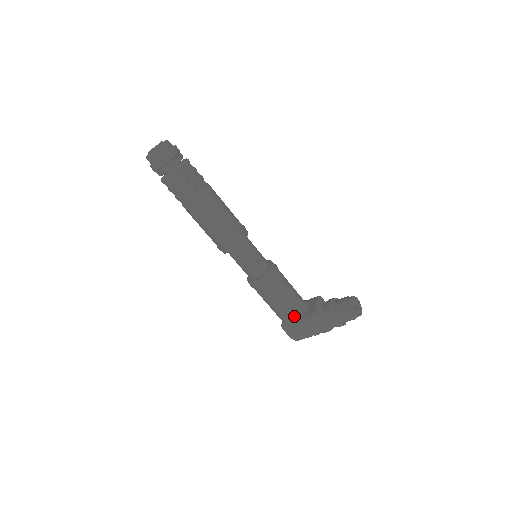
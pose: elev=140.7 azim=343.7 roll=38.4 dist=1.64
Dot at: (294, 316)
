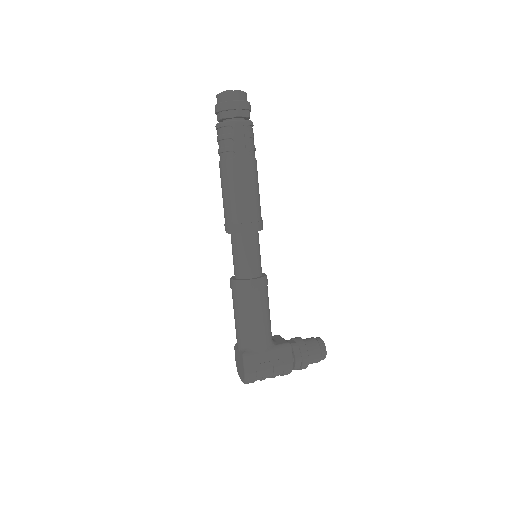
Dot at: (267, 341)
